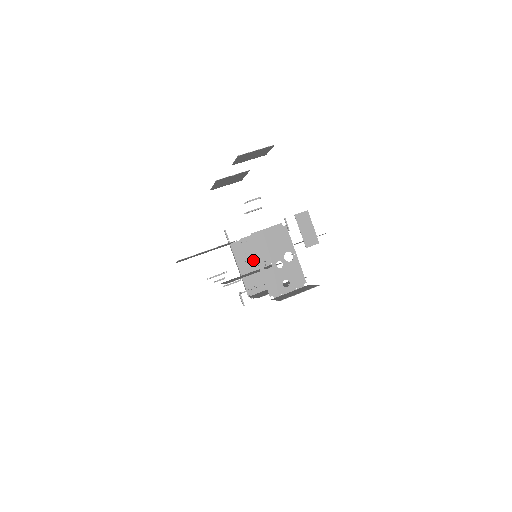
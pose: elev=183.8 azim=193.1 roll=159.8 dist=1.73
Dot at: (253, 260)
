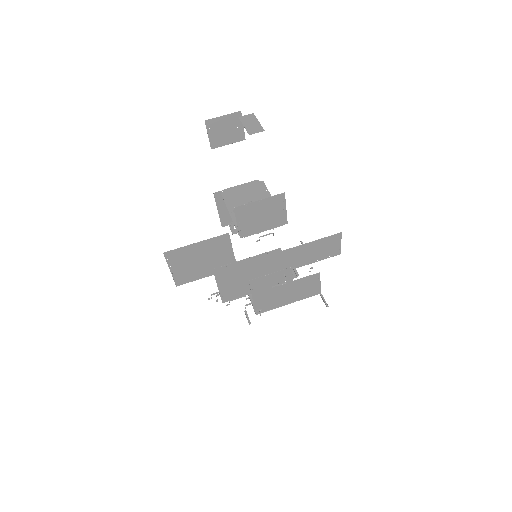
Dot at: occluded
